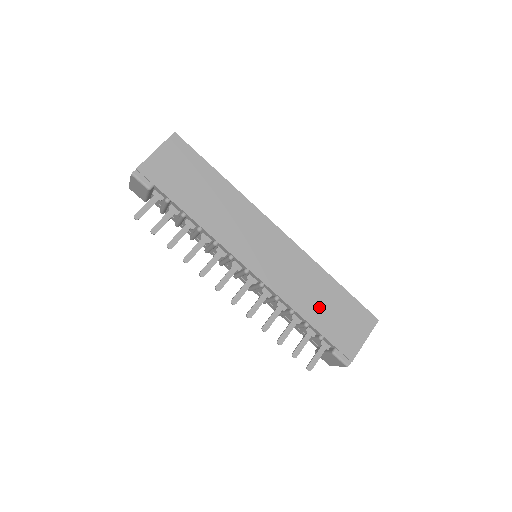
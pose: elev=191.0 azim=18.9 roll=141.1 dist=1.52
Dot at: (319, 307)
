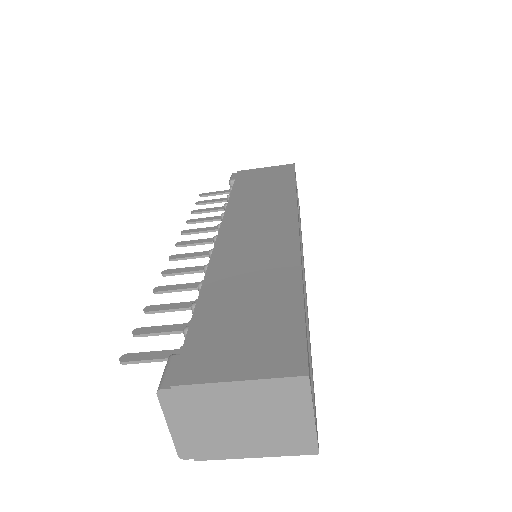
Dot at: (236, 296)
